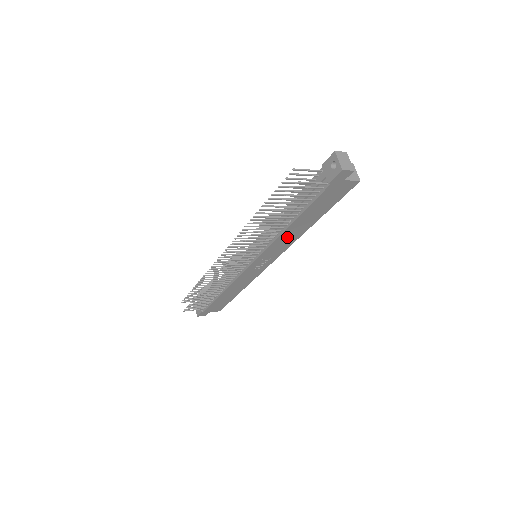
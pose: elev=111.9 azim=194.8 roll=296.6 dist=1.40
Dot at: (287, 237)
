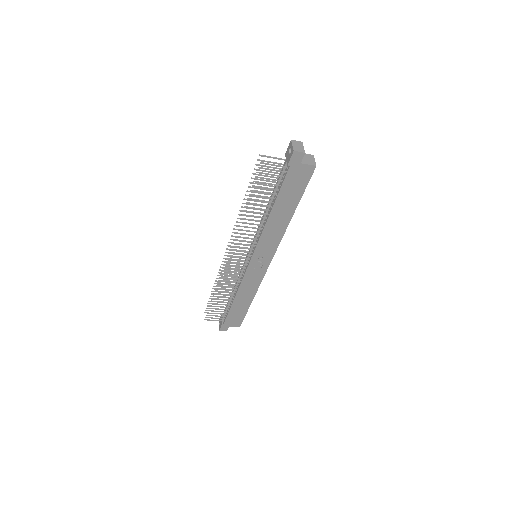
Dot at: (273, 229)
